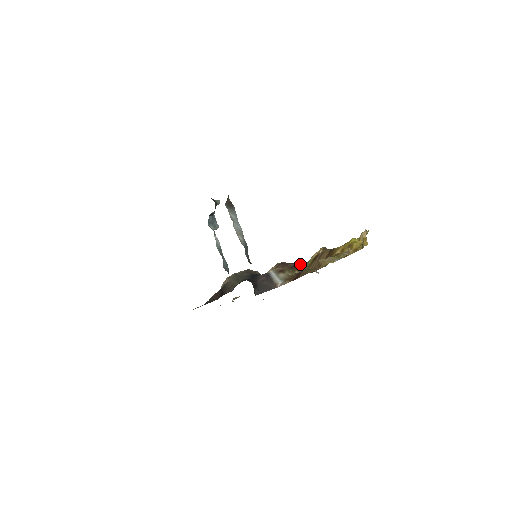
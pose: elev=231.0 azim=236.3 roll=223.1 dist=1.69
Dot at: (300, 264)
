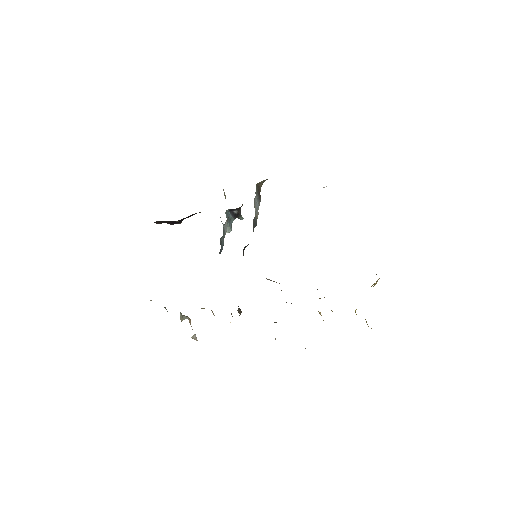
Dot at: occluded
